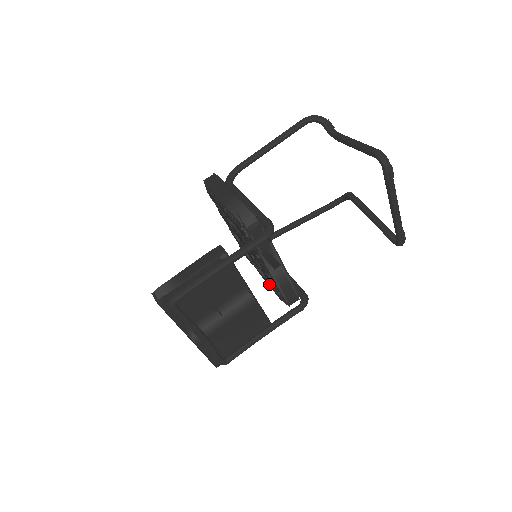
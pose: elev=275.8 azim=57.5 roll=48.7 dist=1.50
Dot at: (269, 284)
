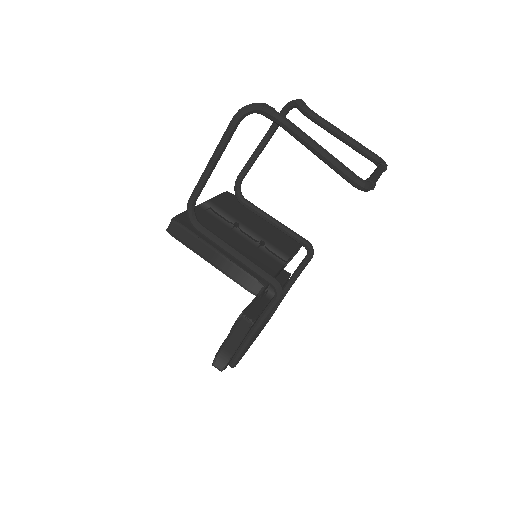
Dot at: occluded
